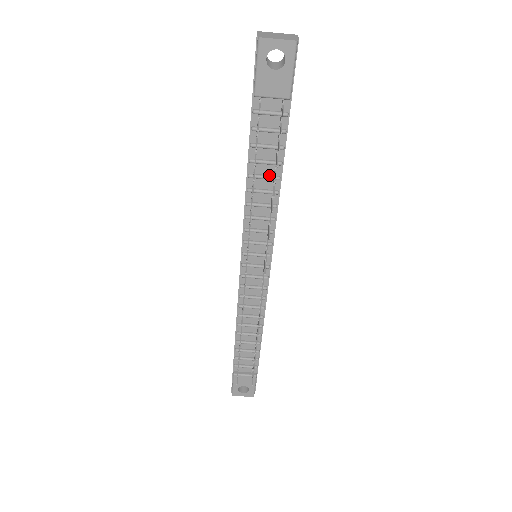
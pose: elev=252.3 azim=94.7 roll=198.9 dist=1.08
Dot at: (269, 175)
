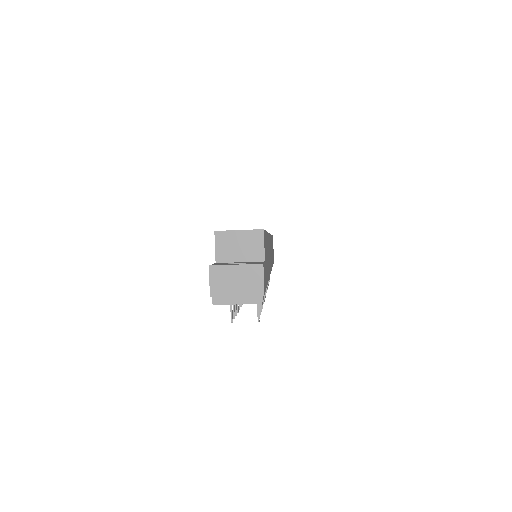
Dot at: occluded
